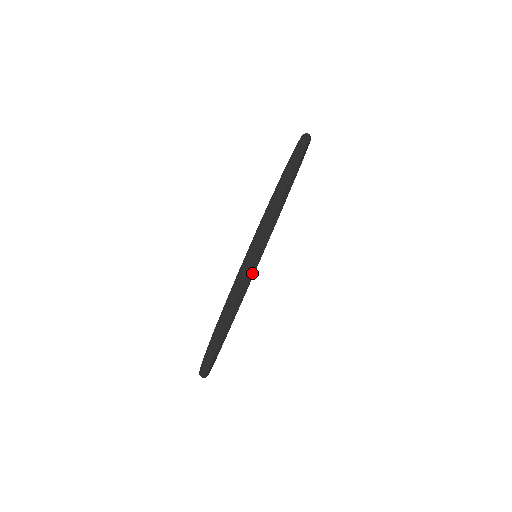
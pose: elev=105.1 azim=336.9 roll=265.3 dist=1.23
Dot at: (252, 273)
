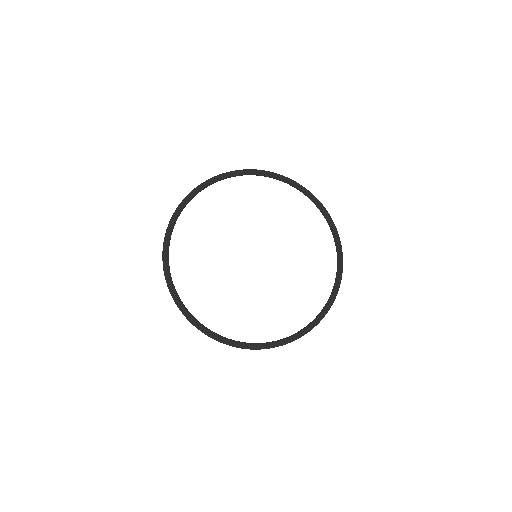
Dot at: (279, 340)
